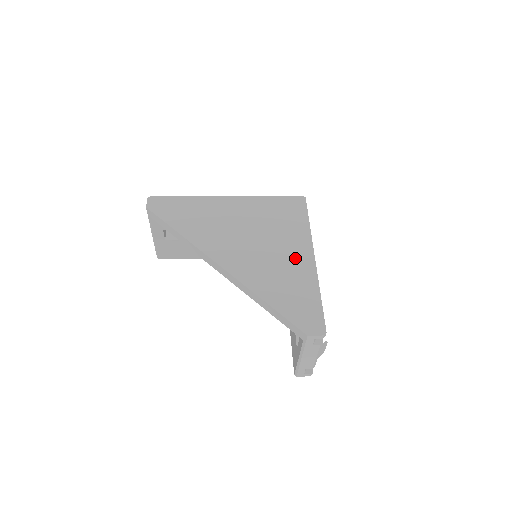
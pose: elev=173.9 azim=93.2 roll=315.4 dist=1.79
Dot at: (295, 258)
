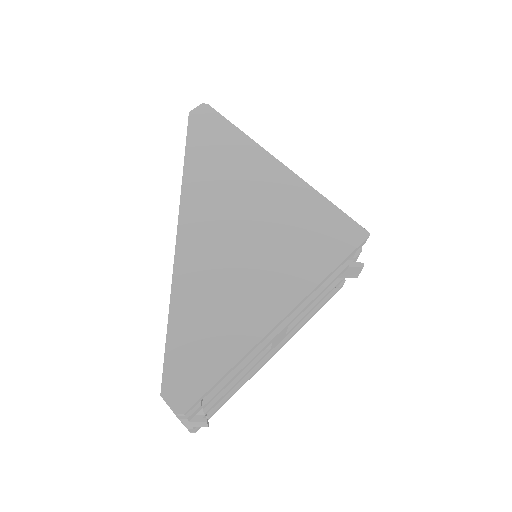
Dot at: (263, 295)
